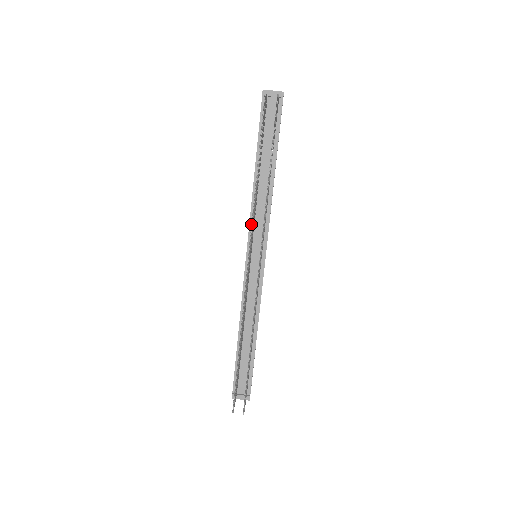
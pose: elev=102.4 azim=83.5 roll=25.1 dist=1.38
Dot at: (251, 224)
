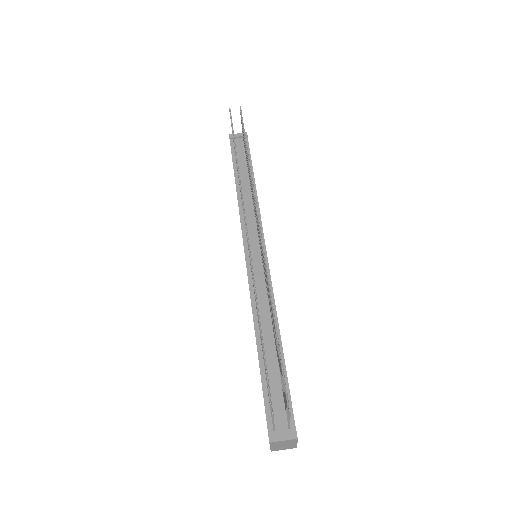
Dot at: (240, 190)
